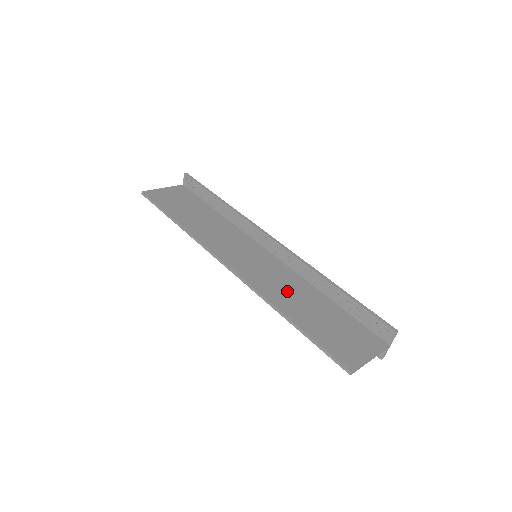
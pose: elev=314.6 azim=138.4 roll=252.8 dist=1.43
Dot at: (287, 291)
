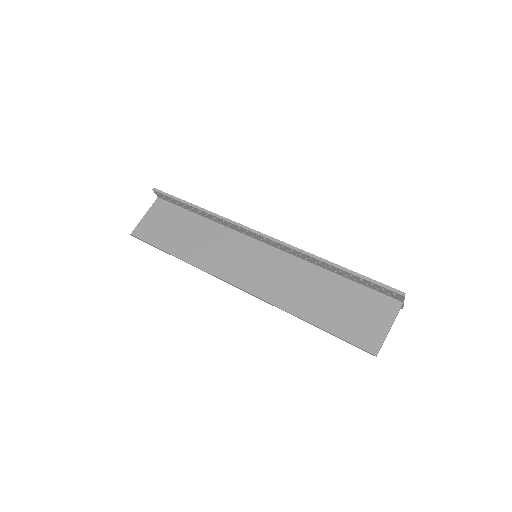
Dot at: (296, 288)
